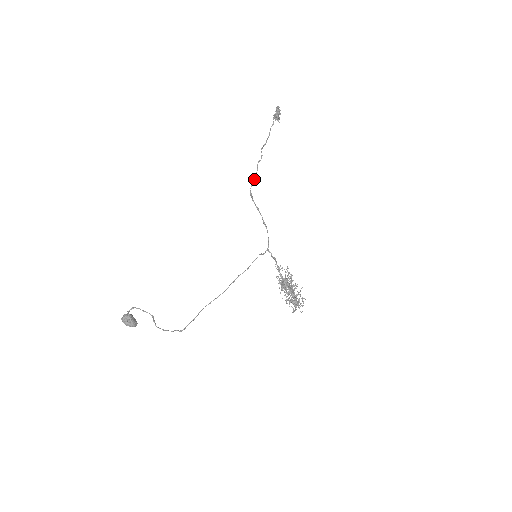
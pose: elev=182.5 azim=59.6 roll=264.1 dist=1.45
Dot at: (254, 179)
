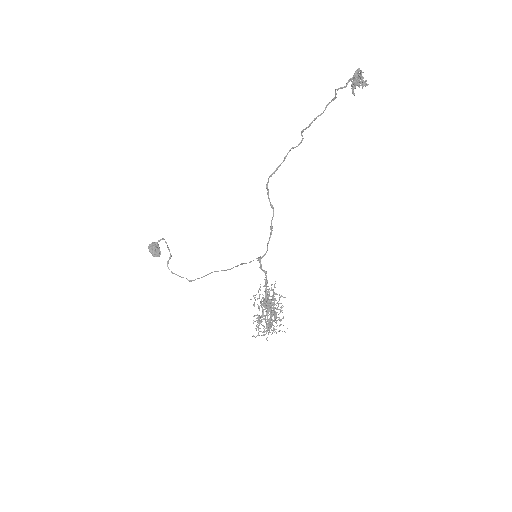
Dot at: (274, 171)
